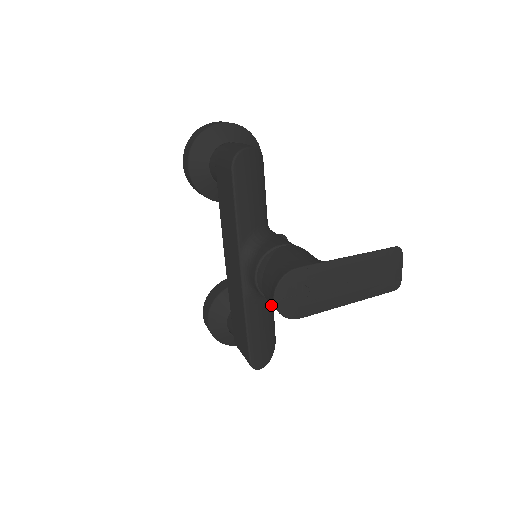
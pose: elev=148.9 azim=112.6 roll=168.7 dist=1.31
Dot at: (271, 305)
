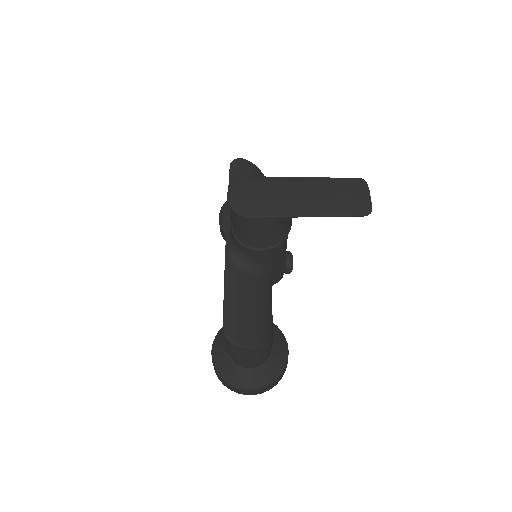
Dot at: (263, 293)
